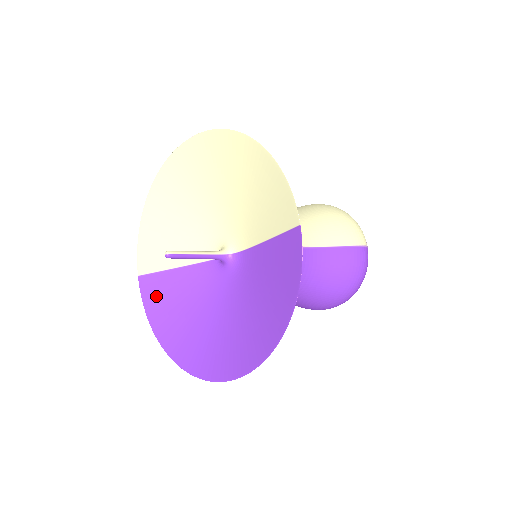
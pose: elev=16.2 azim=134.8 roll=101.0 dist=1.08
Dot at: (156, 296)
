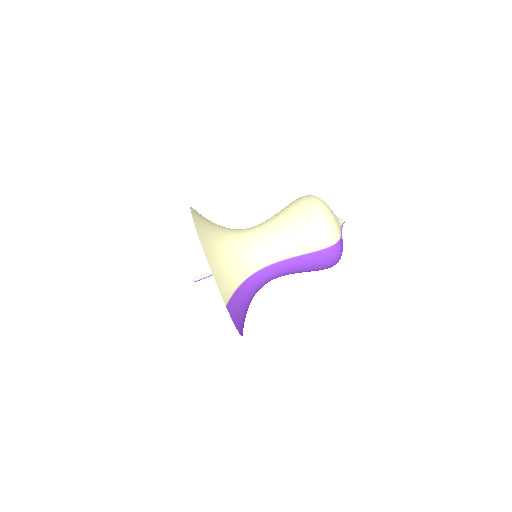
Dot at: occluded
